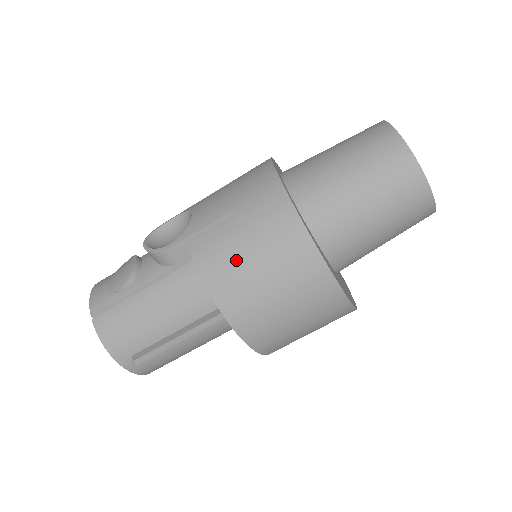
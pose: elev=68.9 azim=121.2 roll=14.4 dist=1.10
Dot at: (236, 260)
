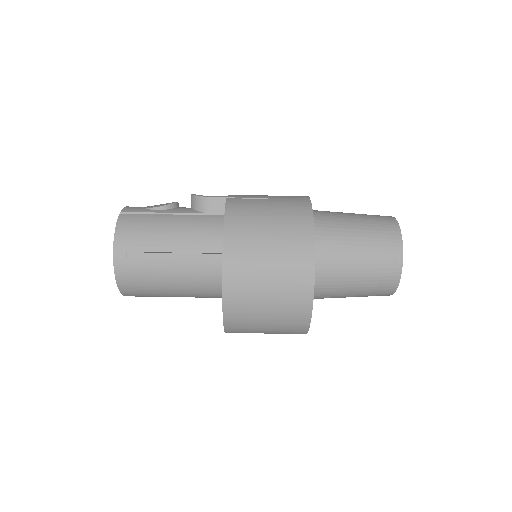
Dot at: (255, 217)
